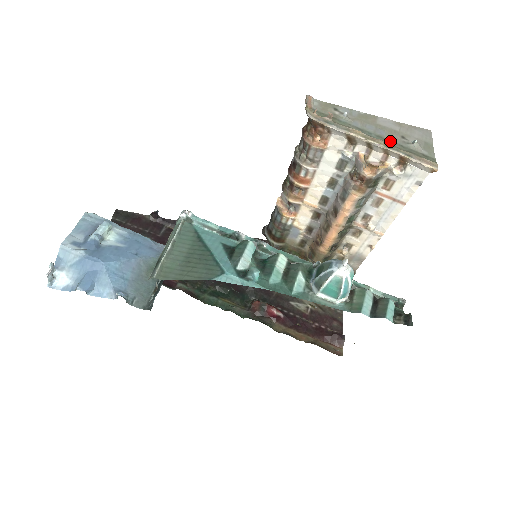
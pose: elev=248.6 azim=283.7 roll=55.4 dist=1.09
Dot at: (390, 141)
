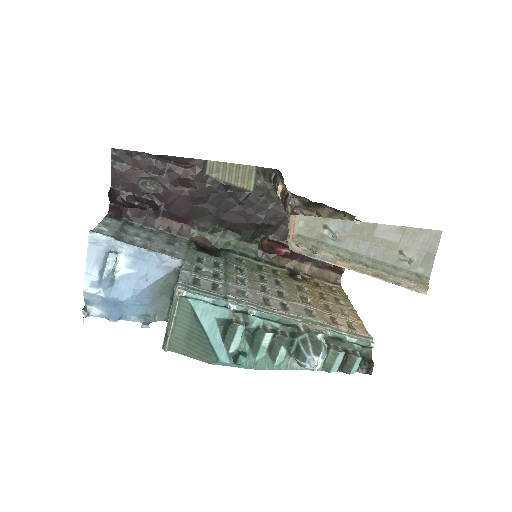
Dot at: (382, 263)
